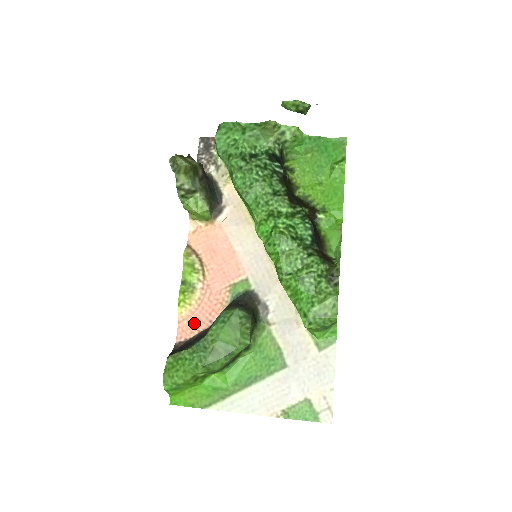
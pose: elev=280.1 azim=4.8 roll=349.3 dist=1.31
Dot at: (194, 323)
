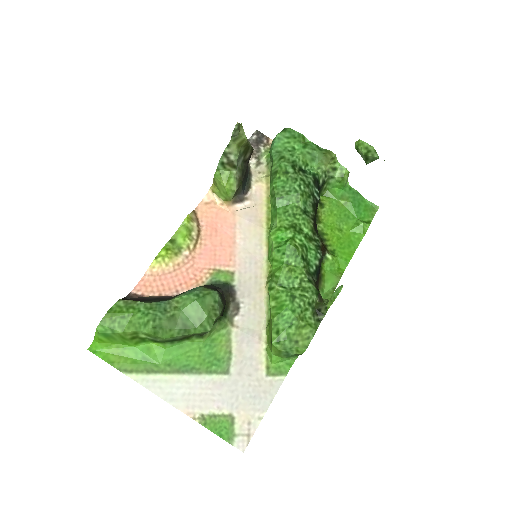
Dot at: (160, 284)
